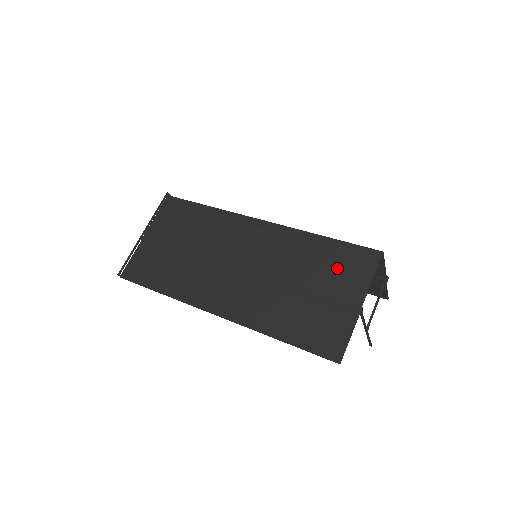
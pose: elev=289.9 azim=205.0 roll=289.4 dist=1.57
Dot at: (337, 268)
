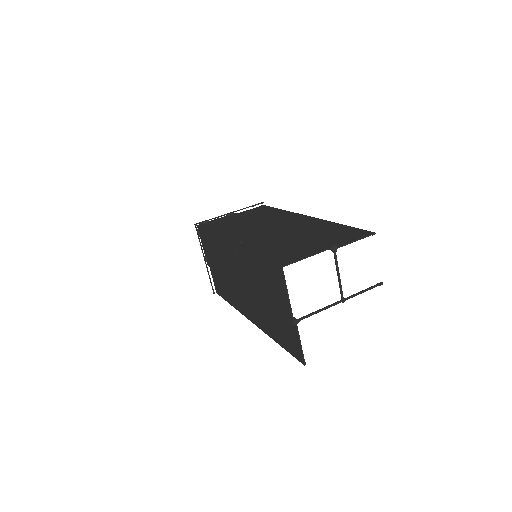
Dot at: (271, 285)
